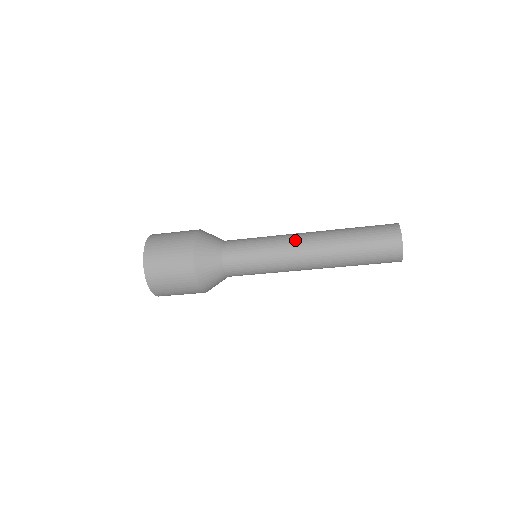
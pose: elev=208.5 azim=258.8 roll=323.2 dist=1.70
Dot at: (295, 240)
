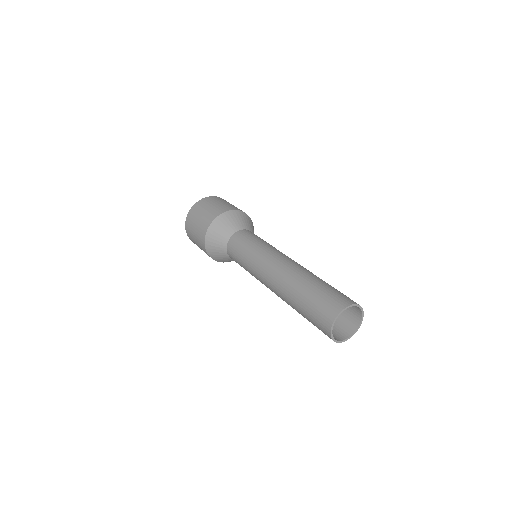
Dot at: (268, 265)
